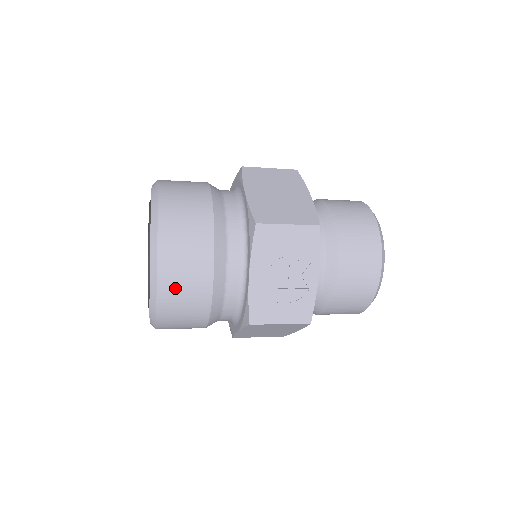
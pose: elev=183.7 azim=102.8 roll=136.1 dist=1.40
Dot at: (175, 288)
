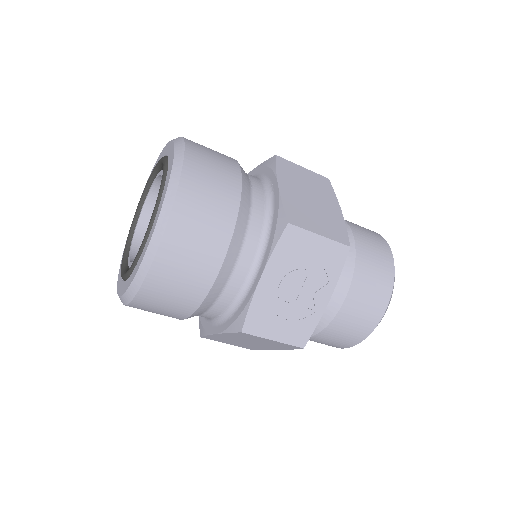
Dot at: (174, 267)
